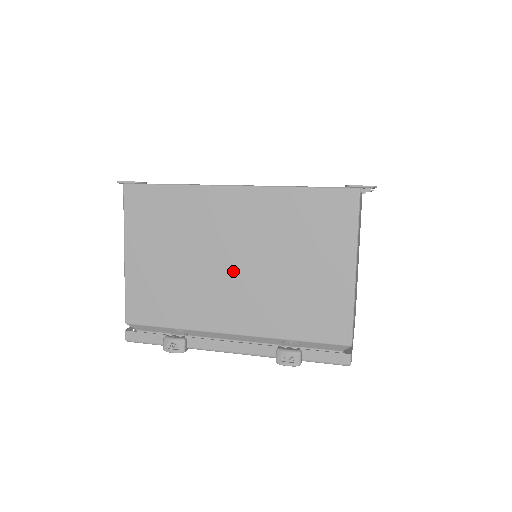
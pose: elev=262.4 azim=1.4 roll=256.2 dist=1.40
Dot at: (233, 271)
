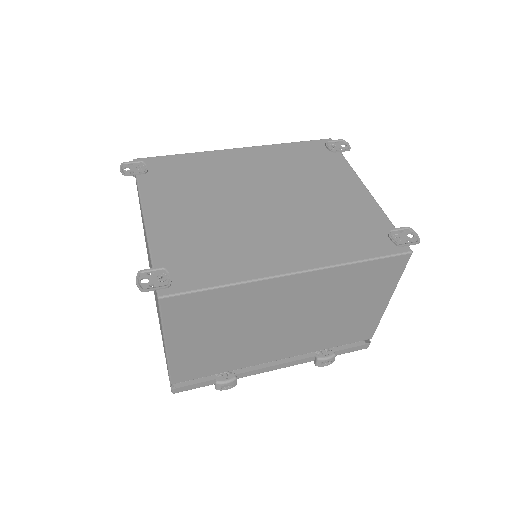
Dot at: (285, 328)
